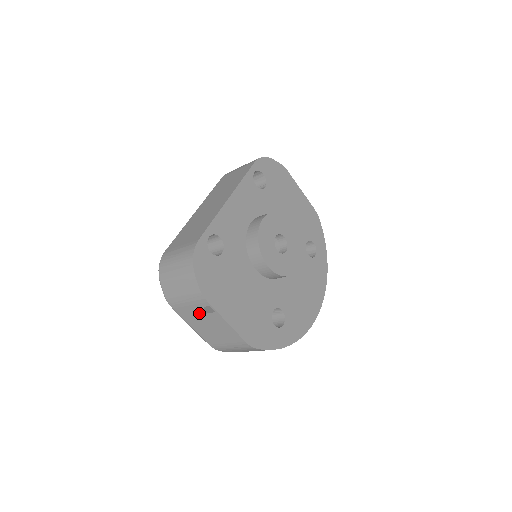
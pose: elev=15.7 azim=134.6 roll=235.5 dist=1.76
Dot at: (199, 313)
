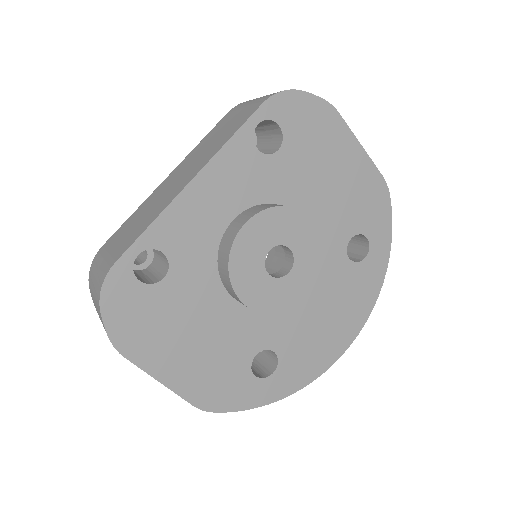
Dot at: occluded
